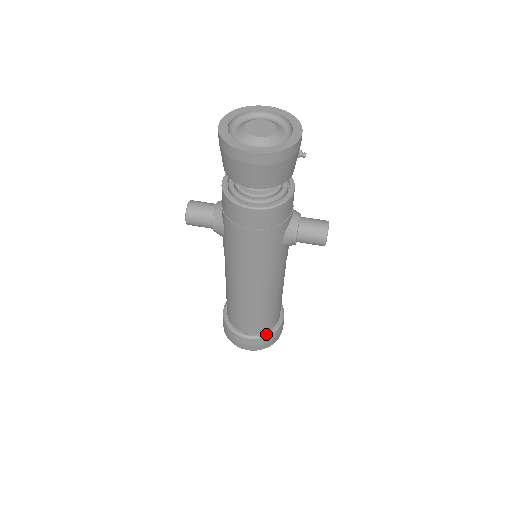
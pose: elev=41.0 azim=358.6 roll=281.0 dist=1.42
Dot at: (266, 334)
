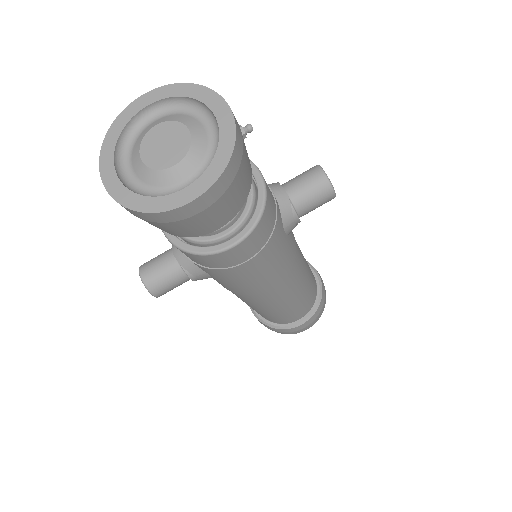
Dot at: (316, 306)
